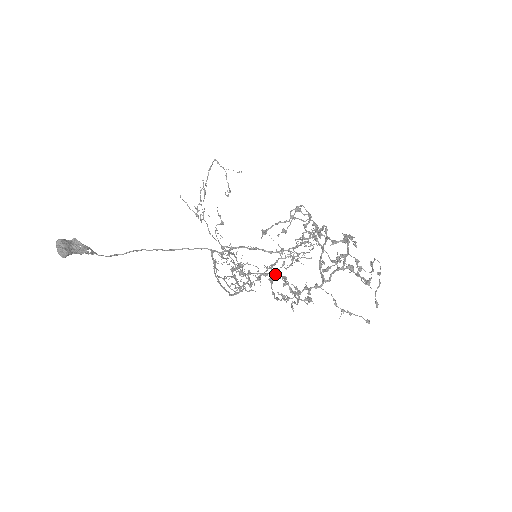
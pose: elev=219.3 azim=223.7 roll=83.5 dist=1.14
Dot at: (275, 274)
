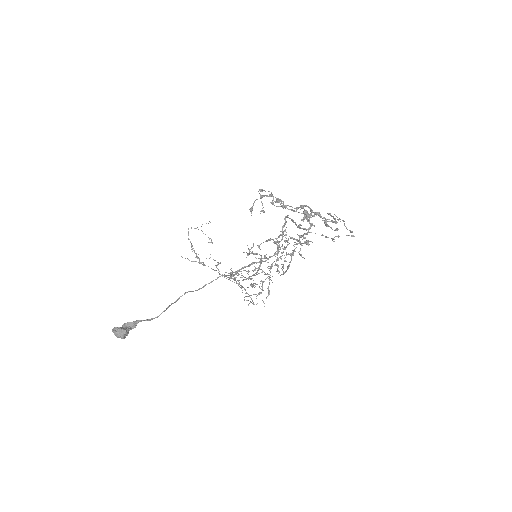
Dot at: (277, 271)
